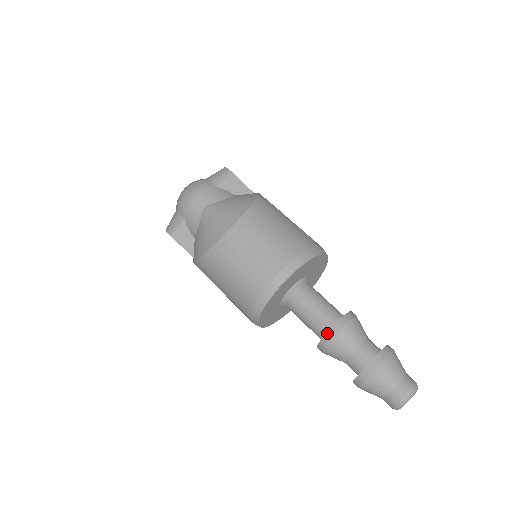
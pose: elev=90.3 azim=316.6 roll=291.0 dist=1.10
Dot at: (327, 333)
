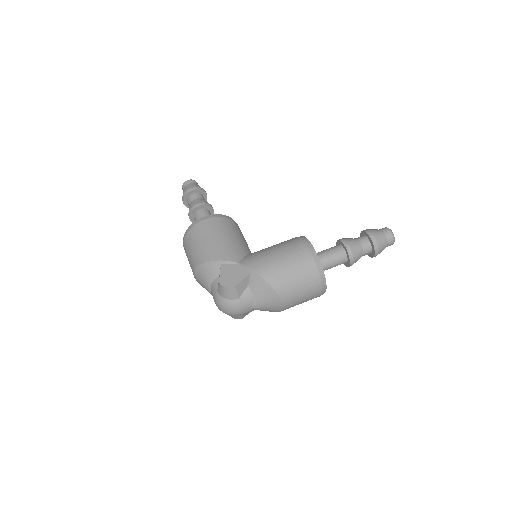
Dot at: occluded
